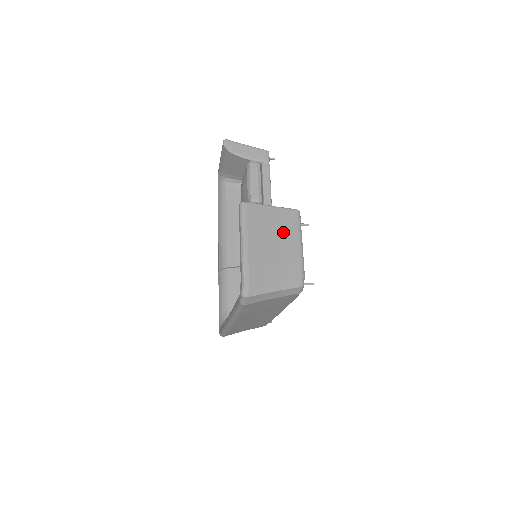
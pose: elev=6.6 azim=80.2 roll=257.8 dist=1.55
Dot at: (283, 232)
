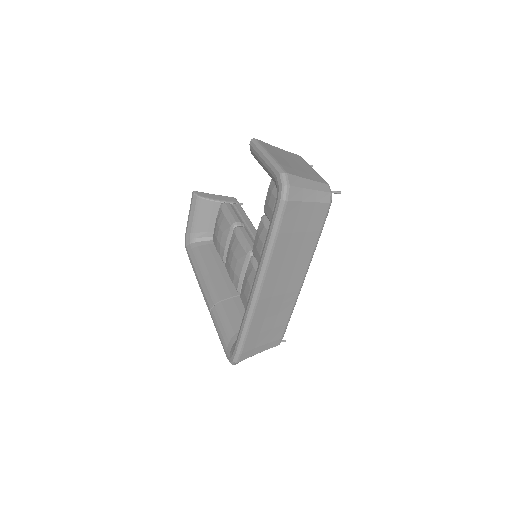
Dot at: (296, 161)
